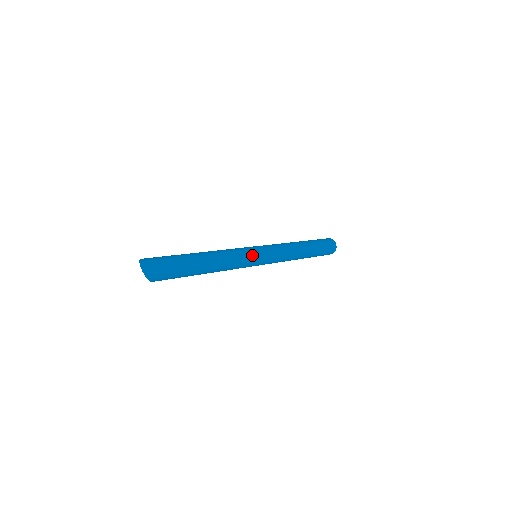
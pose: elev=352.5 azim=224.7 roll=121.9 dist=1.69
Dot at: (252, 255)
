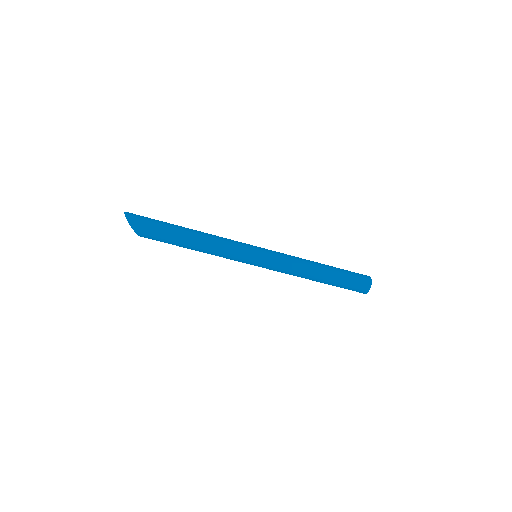
Dot at: (245, 245)
